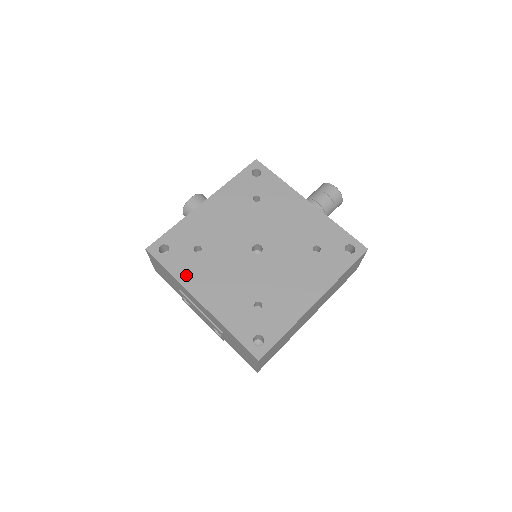
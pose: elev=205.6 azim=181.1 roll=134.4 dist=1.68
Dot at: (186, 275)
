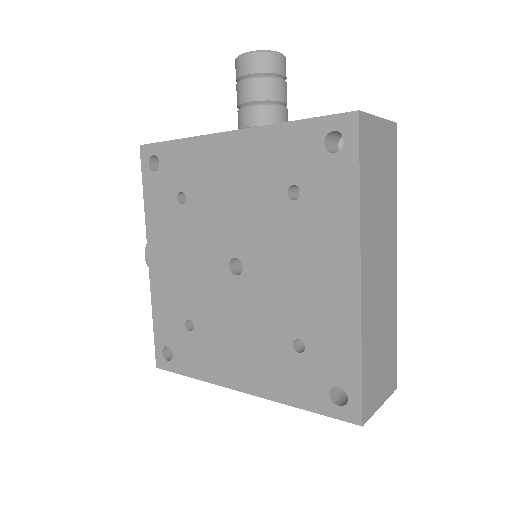
Dot at: (206, 368)
